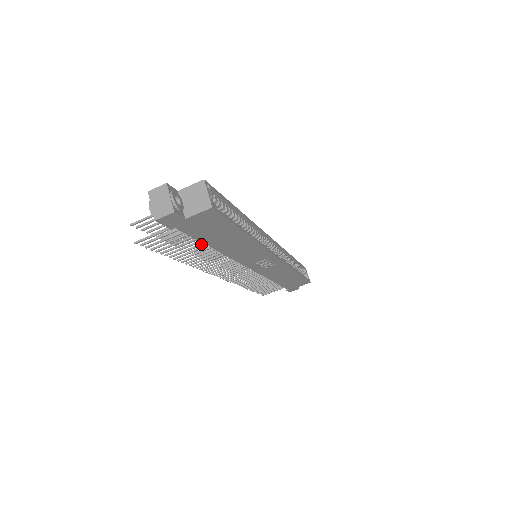
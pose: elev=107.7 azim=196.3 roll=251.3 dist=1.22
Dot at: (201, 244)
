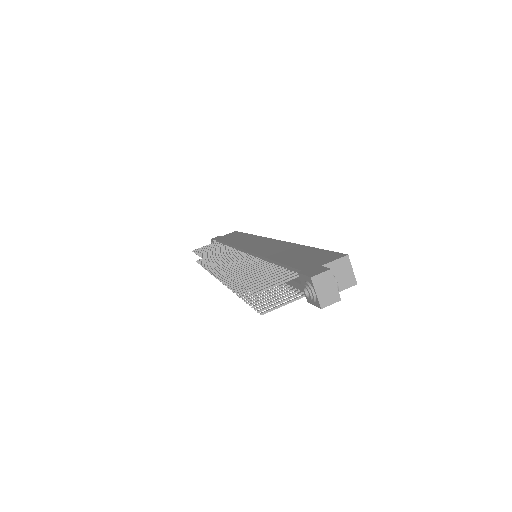
Dot at: occluded
